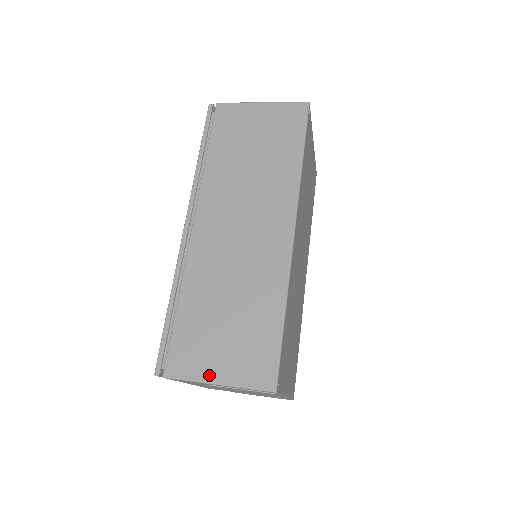
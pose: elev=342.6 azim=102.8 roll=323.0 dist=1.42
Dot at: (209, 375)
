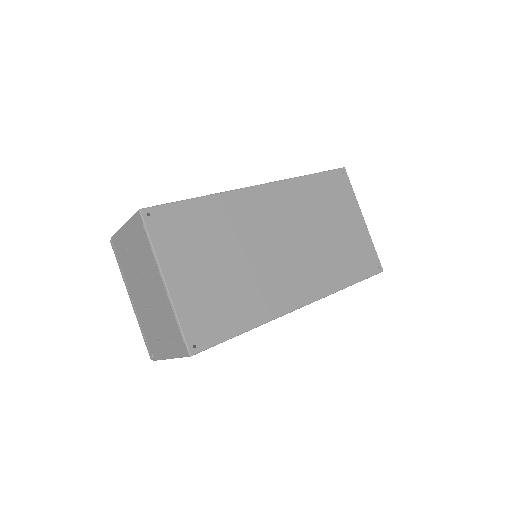
Dot at: occluded
